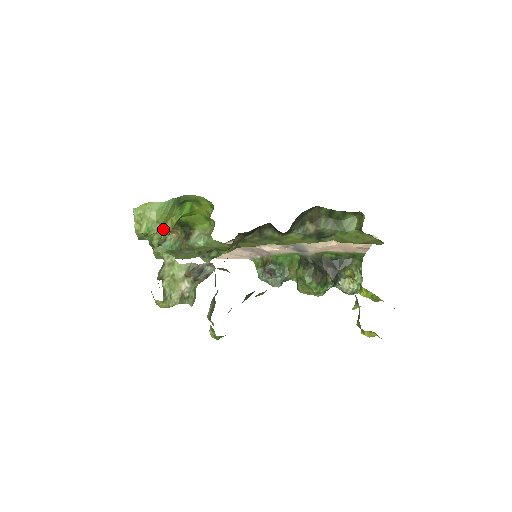
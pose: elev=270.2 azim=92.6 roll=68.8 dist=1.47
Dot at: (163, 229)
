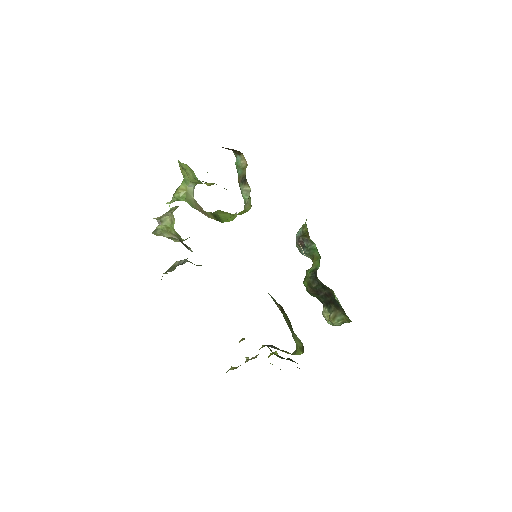
Dot at: occluded
